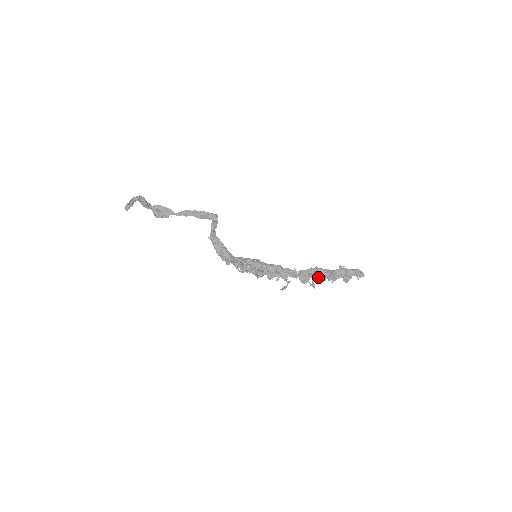
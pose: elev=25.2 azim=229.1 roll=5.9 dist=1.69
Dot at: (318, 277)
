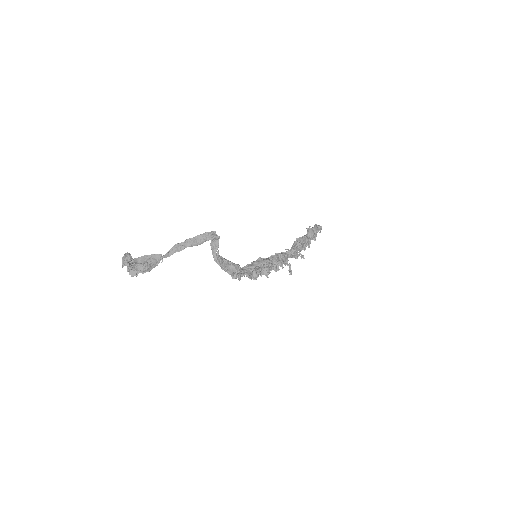
Dot at: (301, 247)
